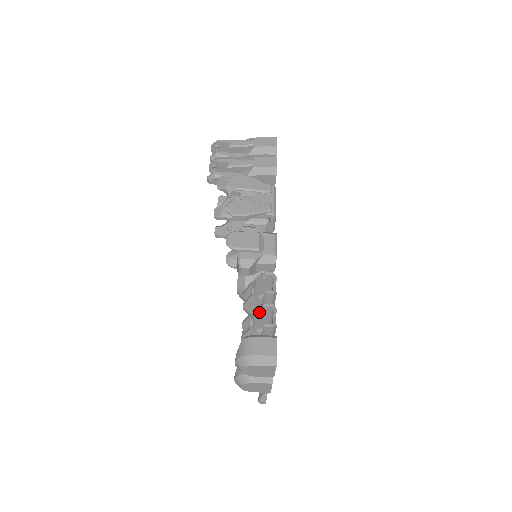
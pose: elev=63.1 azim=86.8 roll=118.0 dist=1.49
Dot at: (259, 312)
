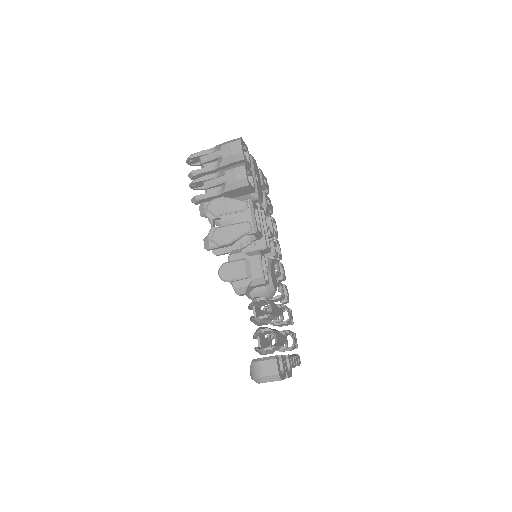
Dot at: occluded
